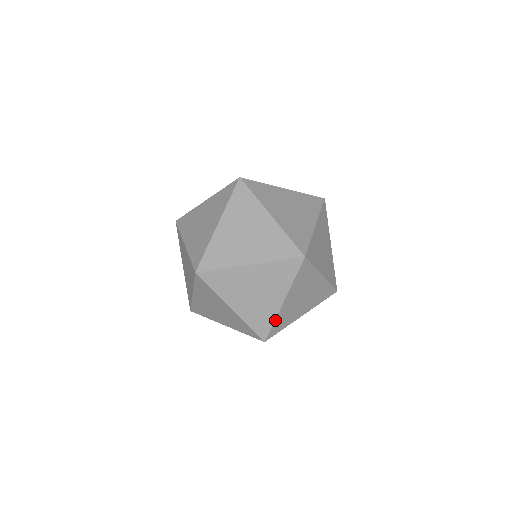
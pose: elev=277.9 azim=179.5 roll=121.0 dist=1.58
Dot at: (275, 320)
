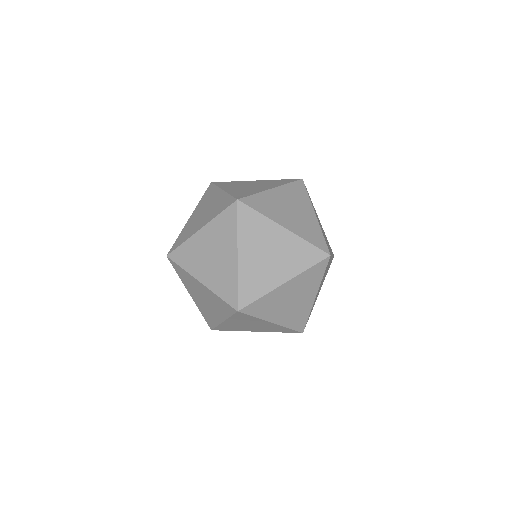
Dot at: (322, 233)
